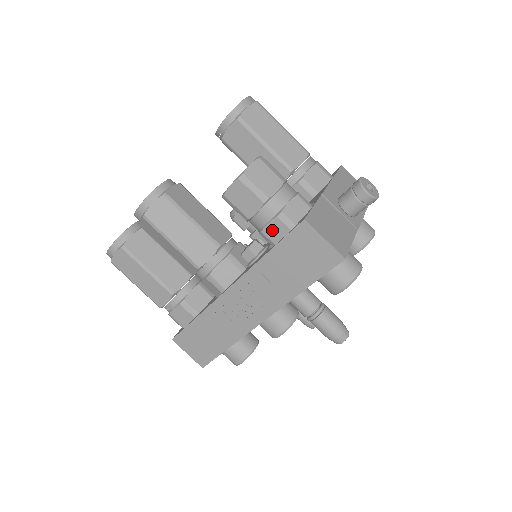
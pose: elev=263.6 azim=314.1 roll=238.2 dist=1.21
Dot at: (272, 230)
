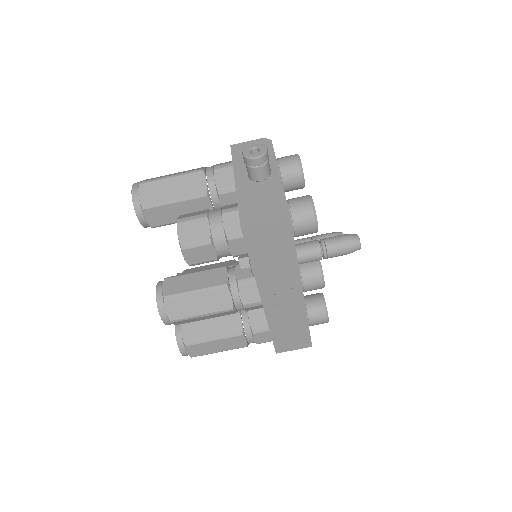
Dot at: (236, 249)
